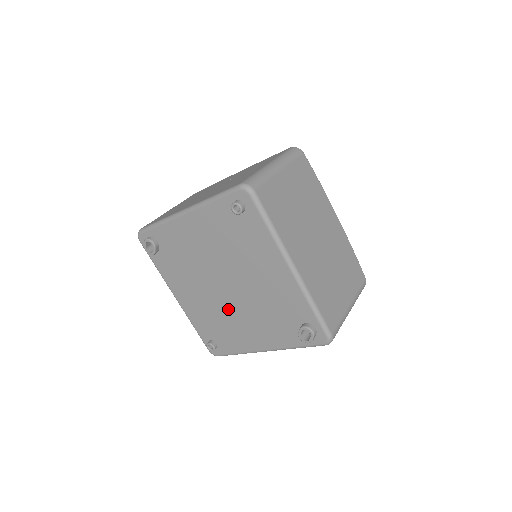
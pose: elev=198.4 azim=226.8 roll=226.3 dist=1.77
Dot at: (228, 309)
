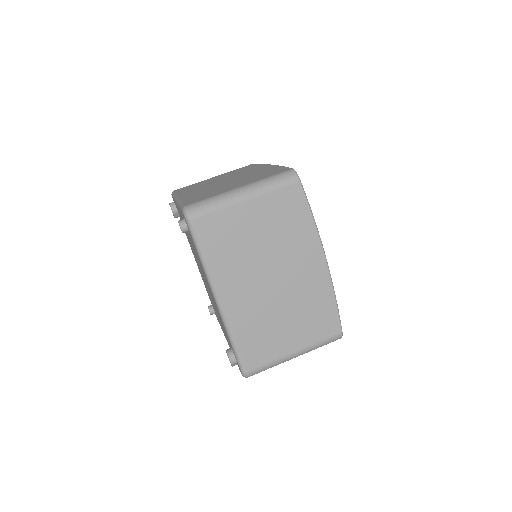
Dot at: occluded
